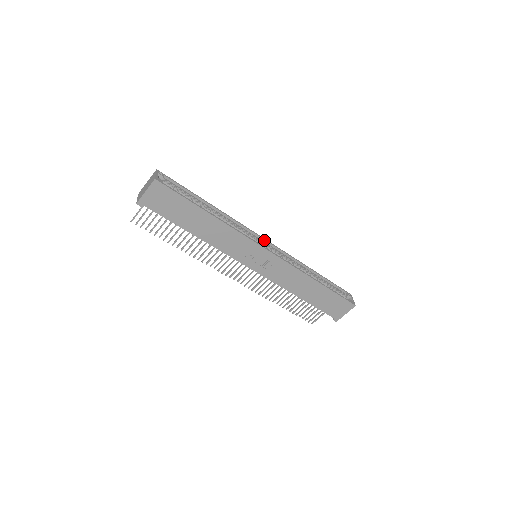
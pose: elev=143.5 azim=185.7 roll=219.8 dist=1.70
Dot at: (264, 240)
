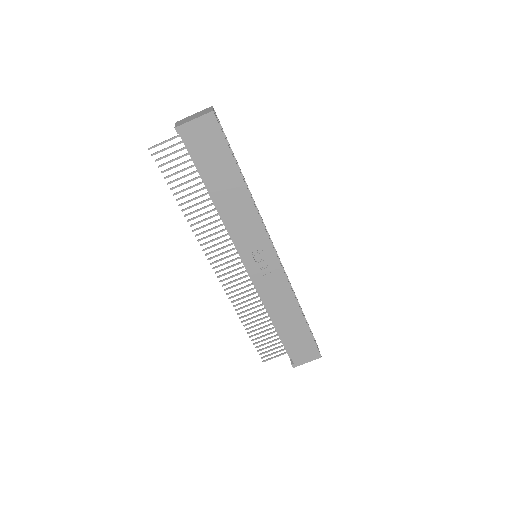
Dot at: (272, 243)
